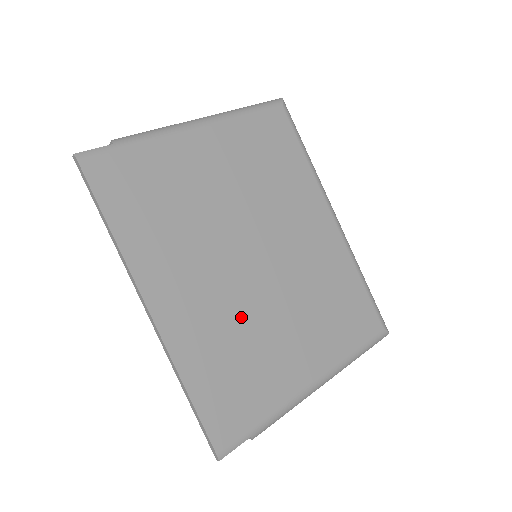
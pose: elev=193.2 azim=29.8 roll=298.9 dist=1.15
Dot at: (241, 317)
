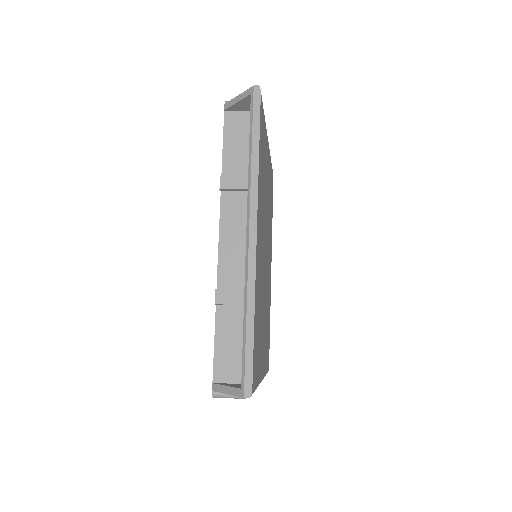
Dot at: (262, 290)
